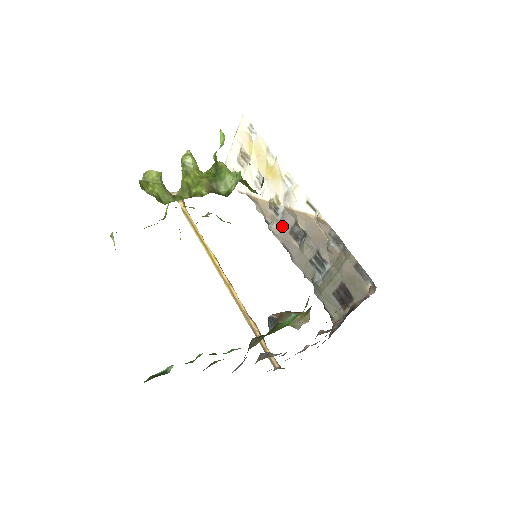
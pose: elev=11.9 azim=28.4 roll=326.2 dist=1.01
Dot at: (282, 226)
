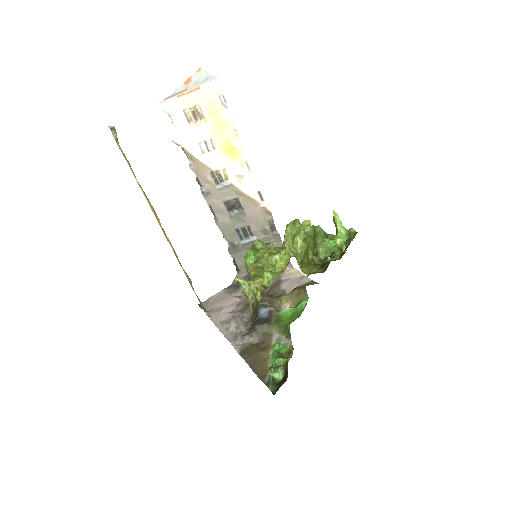
Dot at: (218, 194)
